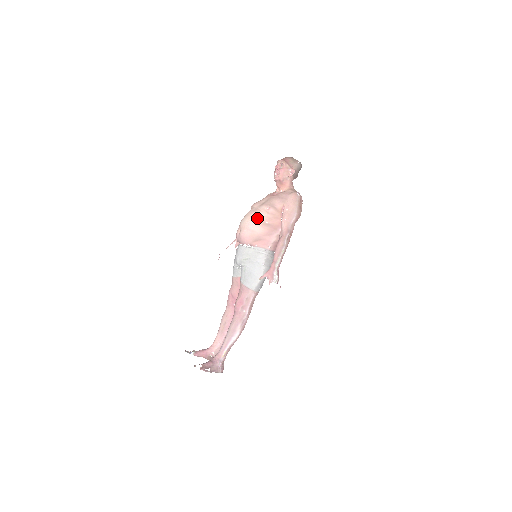
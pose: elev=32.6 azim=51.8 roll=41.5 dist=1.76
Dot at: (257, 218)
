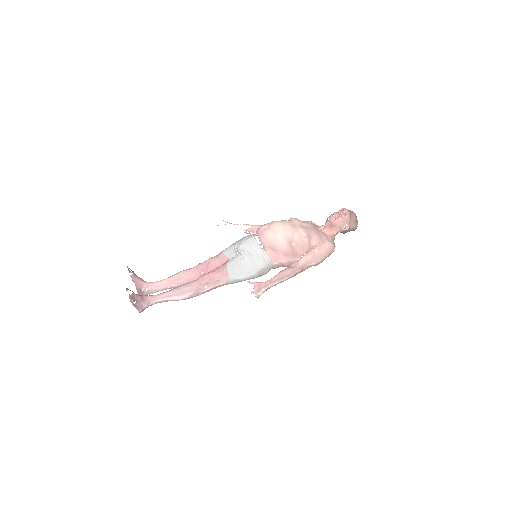
Dot at: (290, 234)
